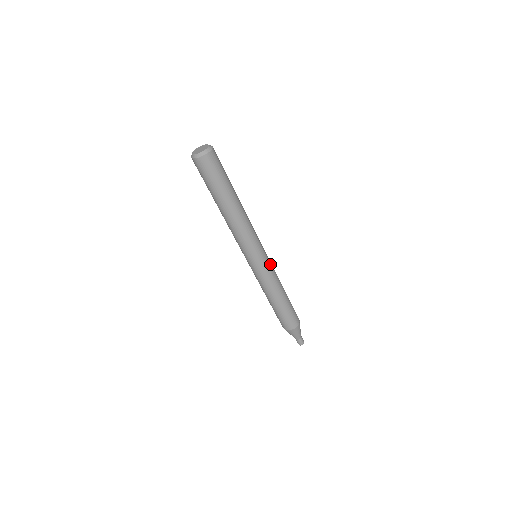
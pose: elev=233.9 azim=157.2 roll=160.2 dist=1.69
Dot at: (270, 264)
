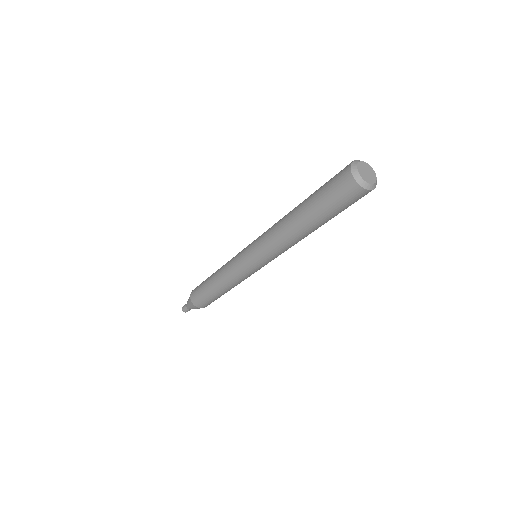
Dot at: occluded
